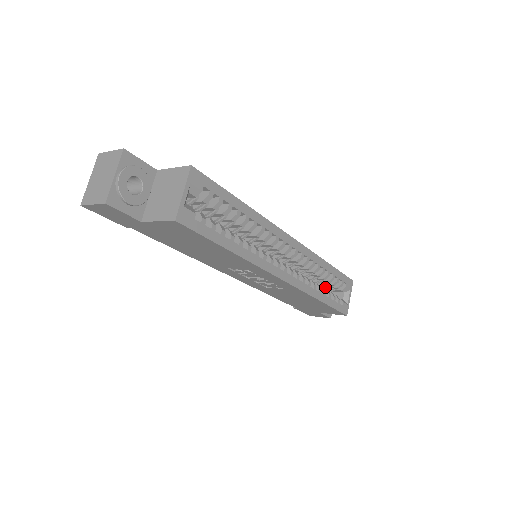
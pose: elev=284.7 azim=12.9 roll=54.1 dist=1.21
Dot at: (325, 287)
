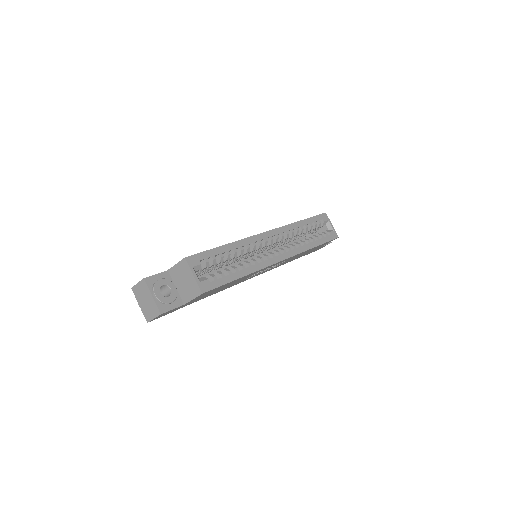
Dot at: (311, 233)
